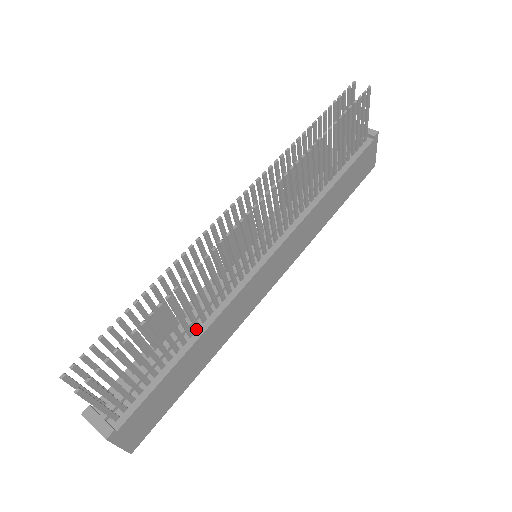
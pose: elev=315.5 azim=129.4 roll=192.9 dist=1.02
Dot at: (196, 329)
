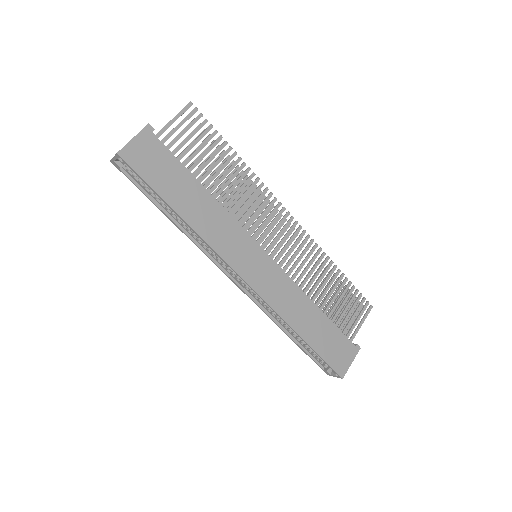
Dot at: (213, 197)
